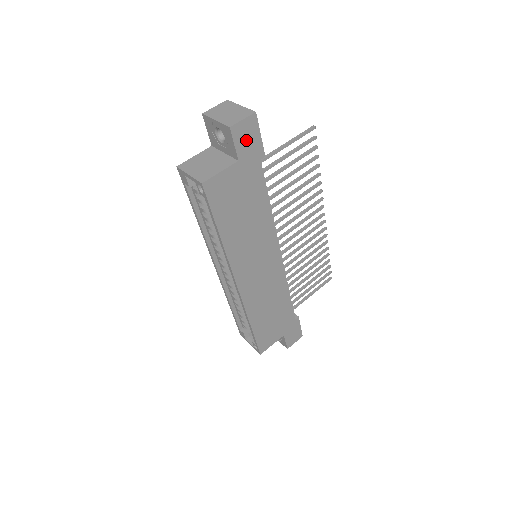
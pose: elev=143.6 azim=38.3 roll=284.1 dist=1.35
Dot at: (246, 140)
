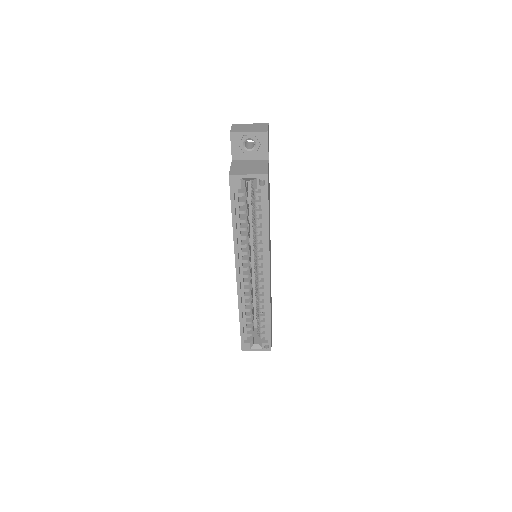
Dot at: (268, 144)
